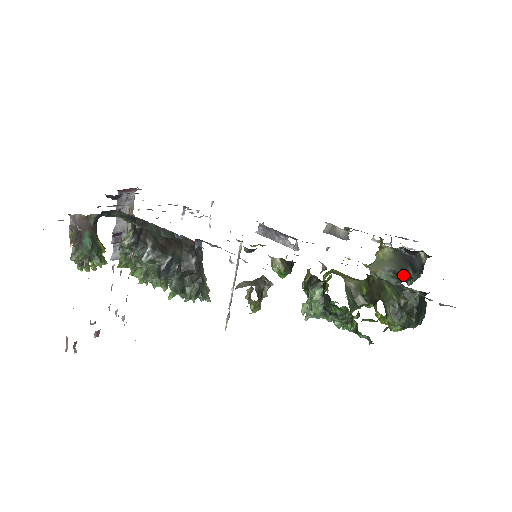
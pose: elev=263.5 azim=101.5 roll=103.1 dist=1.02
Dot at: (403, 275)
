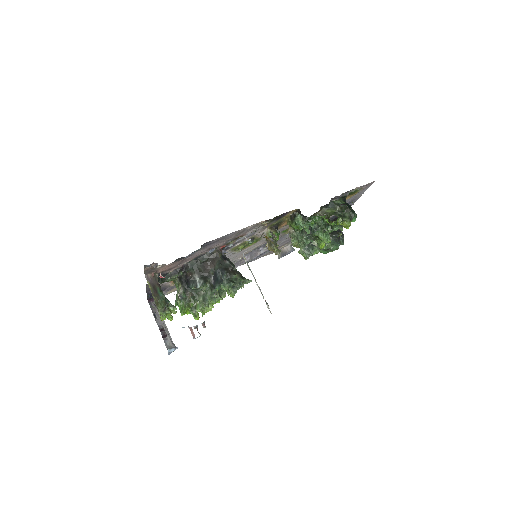
Dot at: (334, 233)
